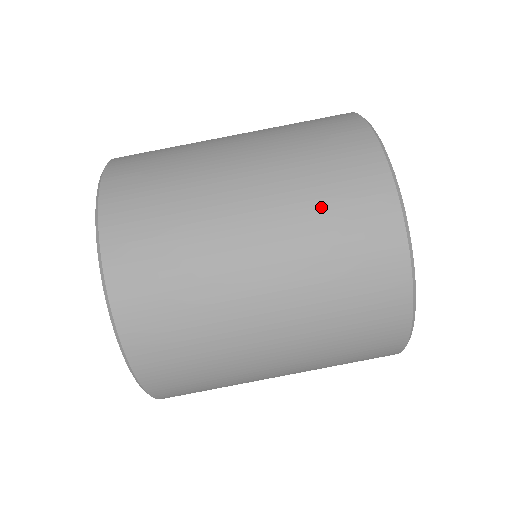
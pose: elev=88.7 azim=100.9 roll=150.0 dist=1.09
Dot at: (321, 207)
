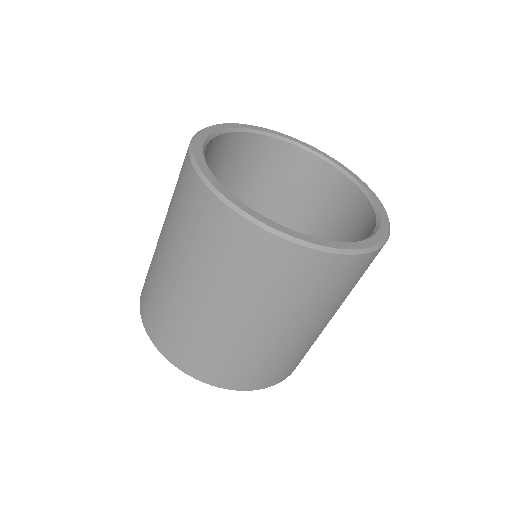
Dot at: (273, 290)
